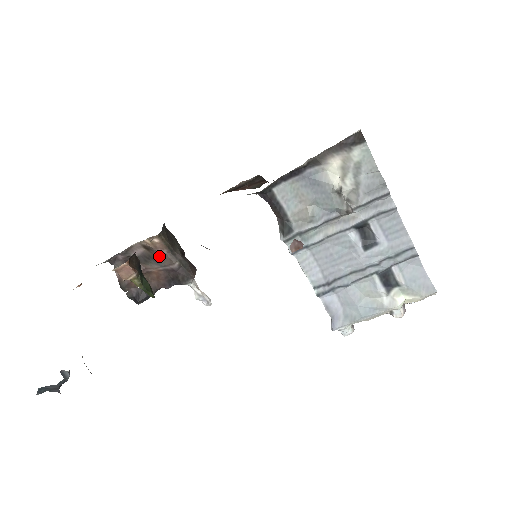
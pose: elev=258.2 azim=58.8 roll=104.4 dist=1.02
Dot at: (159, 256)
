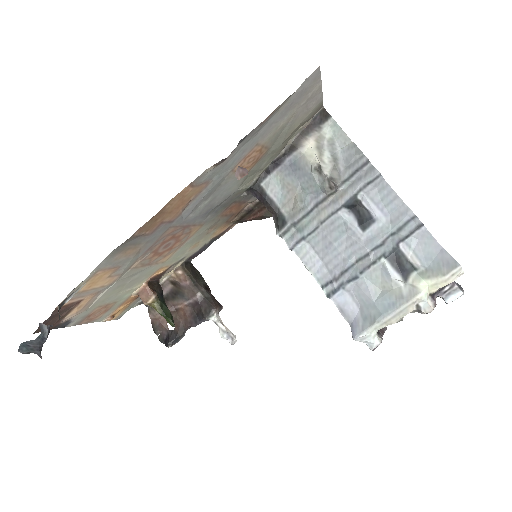
Dot at: (183, 289)
